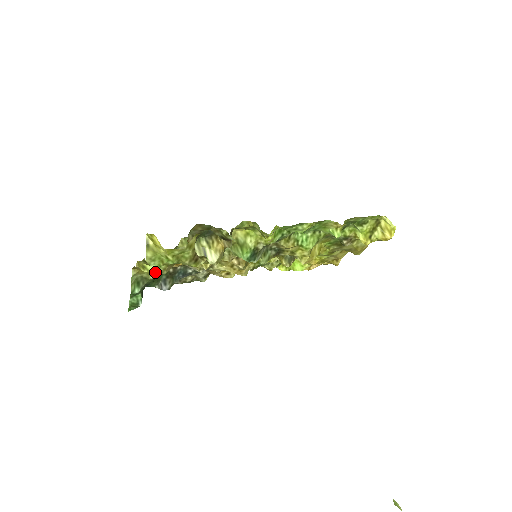
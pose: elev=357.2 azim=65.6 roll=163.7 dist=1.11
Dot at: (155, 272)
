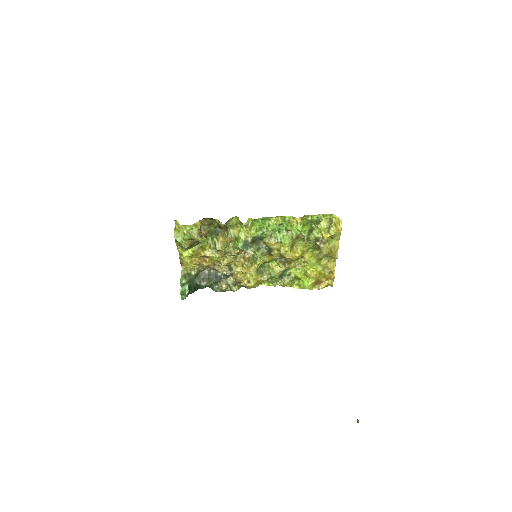
Dot at: (194, 268)
